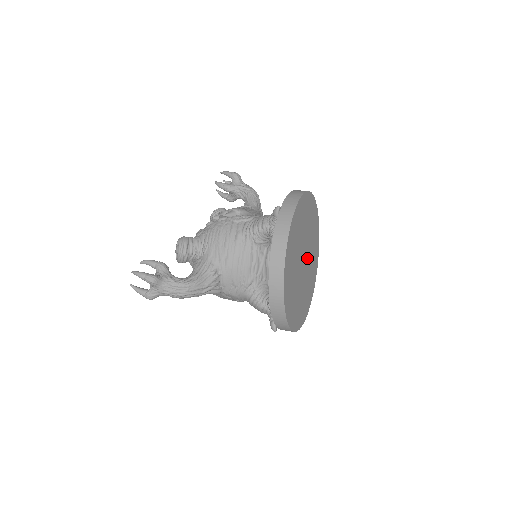
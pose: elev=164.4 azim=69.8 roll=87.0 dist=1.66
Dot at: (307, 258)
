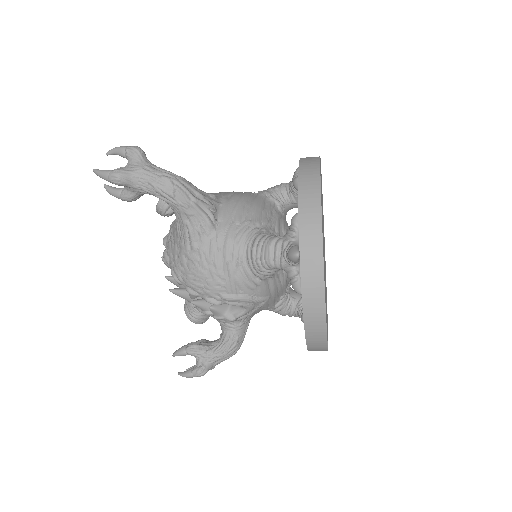
Dot at: occluded
